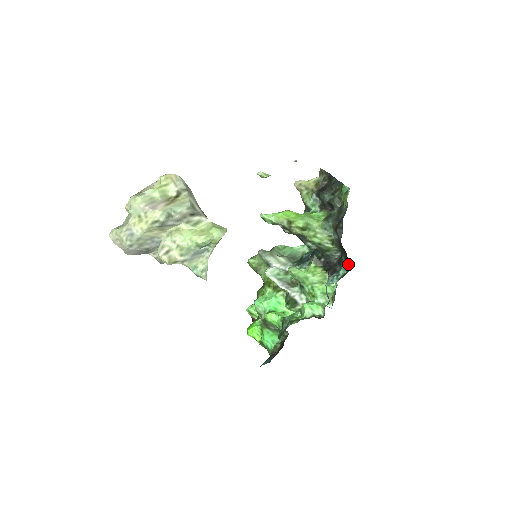
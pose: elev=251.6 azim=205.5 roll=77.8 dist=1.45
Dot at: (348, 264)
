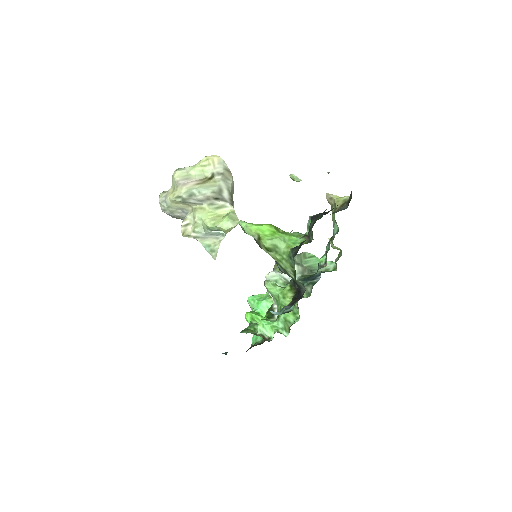
Dot at: occluded
